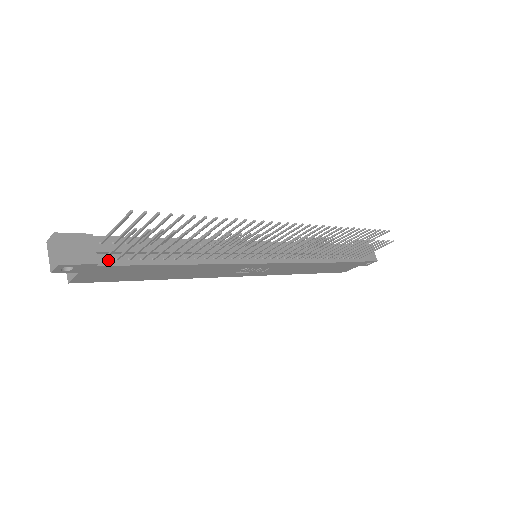
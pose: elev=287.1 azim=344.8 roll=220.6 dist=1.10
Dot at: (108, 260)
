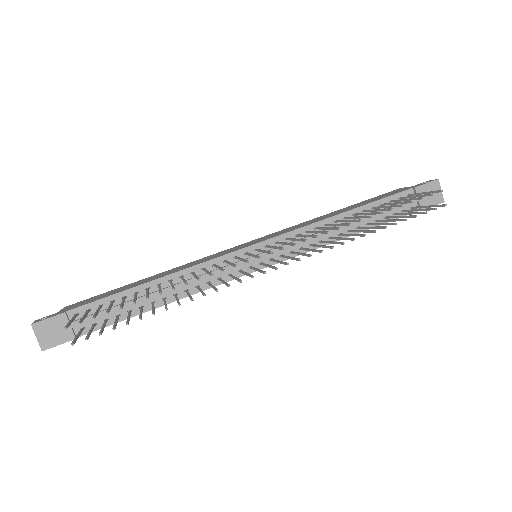
Dot at: (86, 329)
